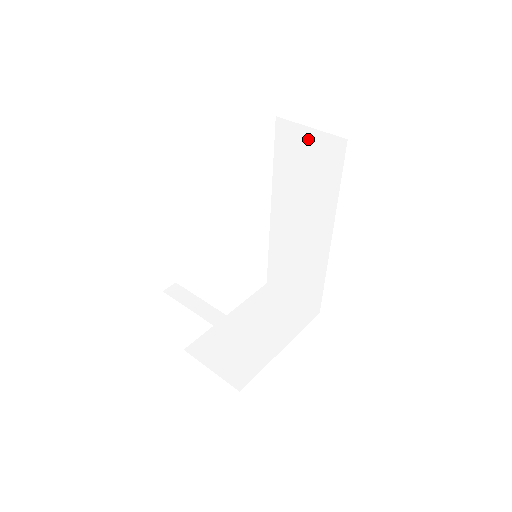
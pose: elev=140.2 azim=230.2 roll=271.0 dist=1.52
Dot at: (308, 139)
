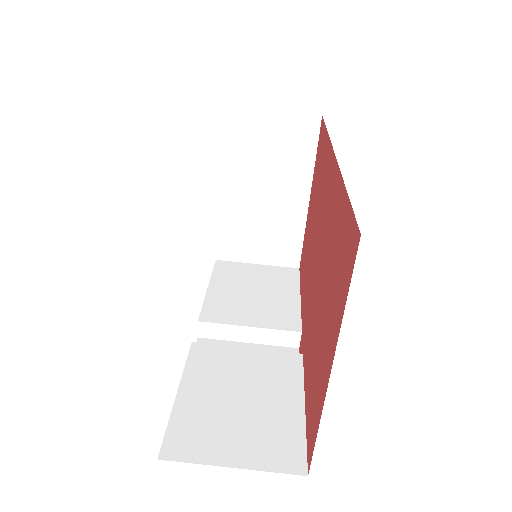
Dot at: occluded
